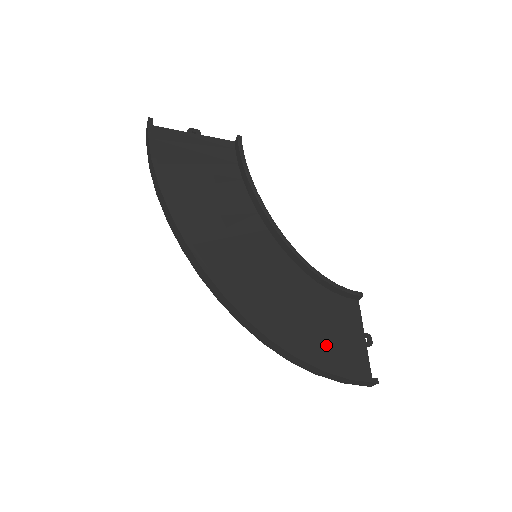
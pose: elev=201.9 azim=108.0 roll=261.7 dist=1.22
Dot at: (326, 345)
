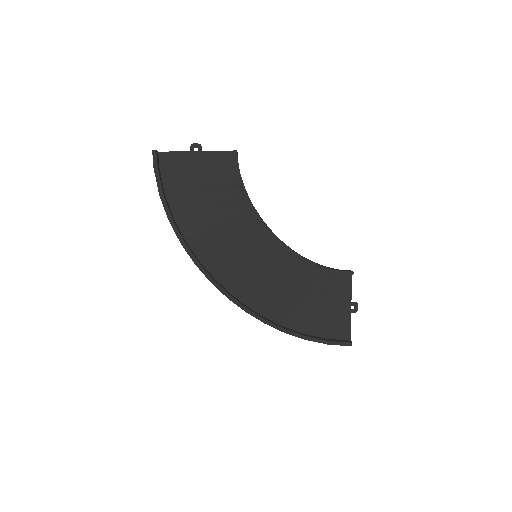
Dot at: (315, 316)
